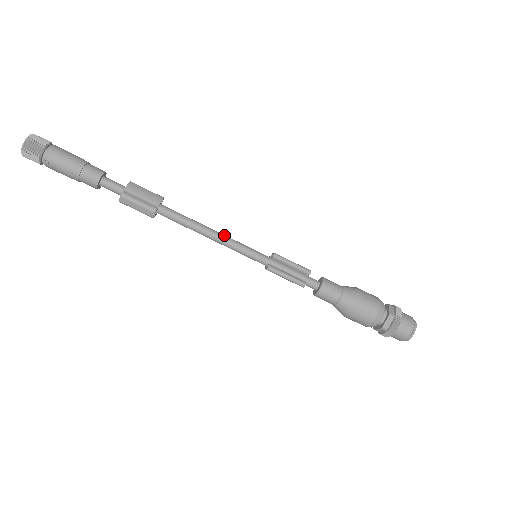
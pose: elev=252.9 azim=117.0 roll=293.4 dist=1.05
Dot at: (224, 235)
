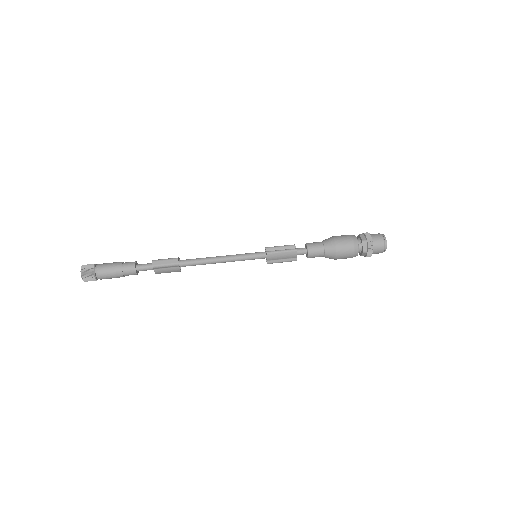
Dot at: (229, 256)
